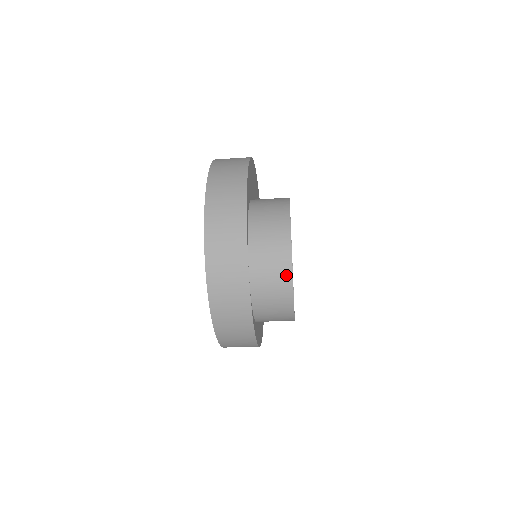
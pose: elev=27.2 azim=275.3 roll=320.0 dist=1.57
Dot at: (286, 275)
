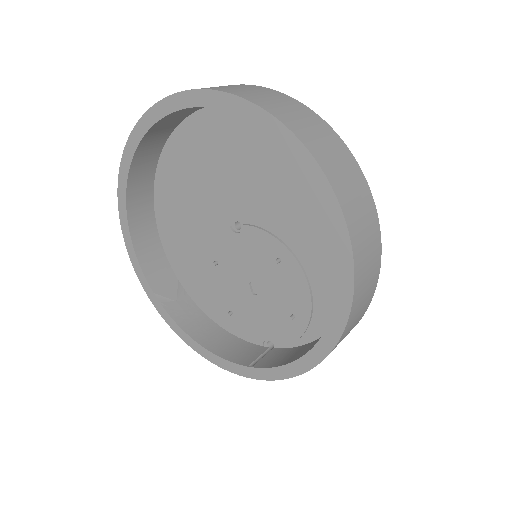
Dot at: occluded
